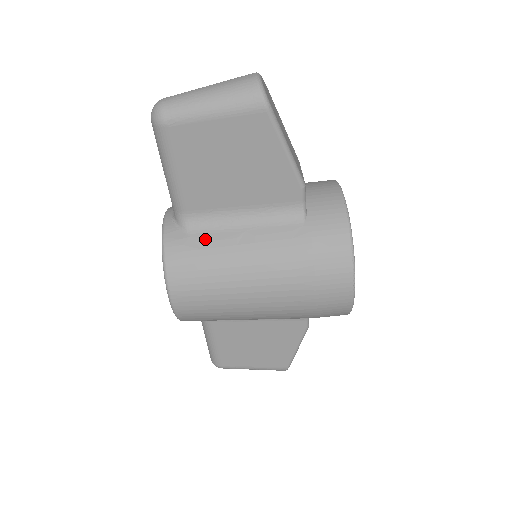
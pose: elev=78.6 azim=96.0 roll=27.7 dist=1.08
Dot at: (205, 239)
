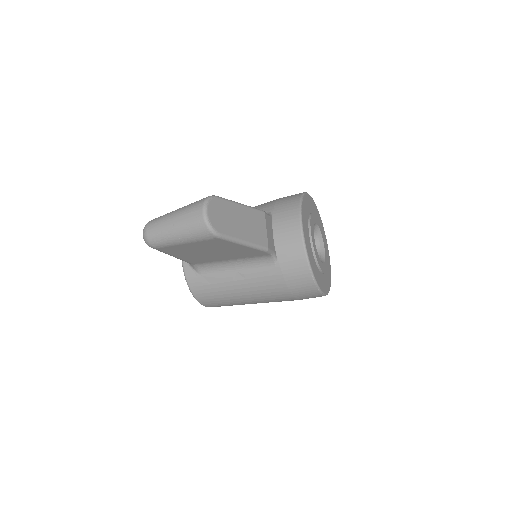
Dot at: (212, 278)
